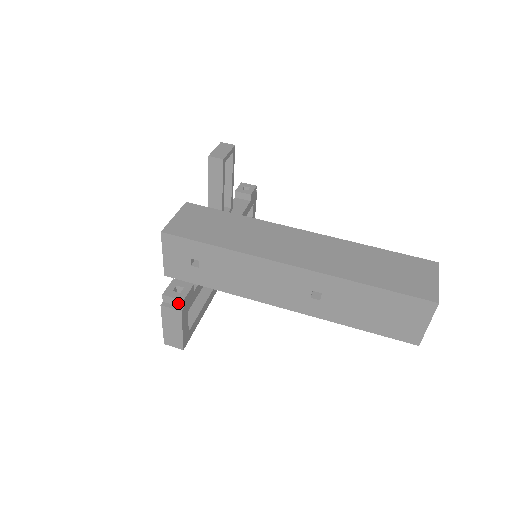
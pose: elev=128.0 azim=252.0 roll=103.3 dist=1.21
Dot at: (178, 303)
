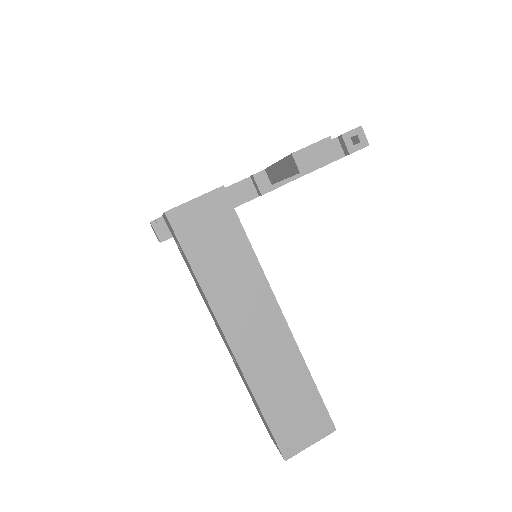
Dot at: (163, 235)
